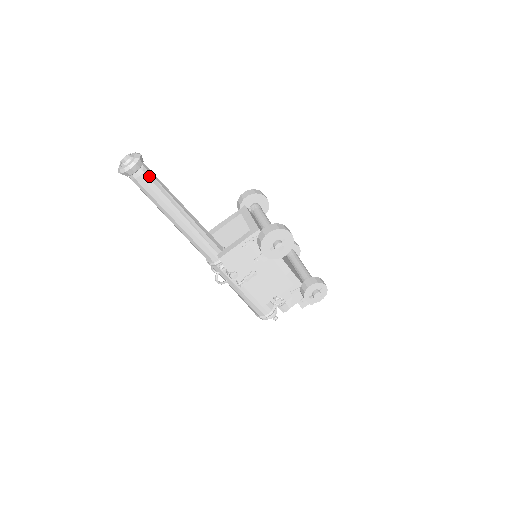
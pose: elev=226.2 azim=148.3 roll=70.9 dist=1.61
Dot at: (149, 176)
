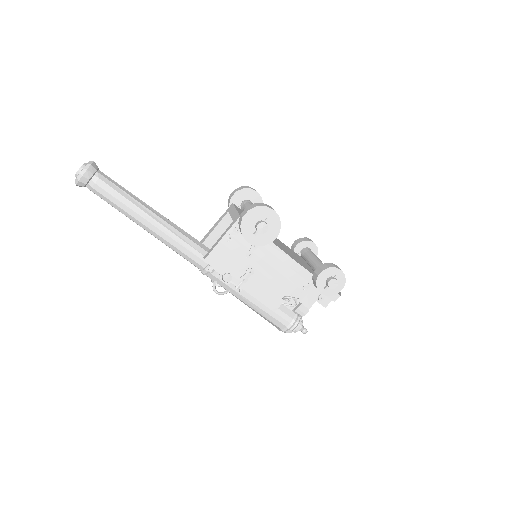
Dot at: (106, 182)
